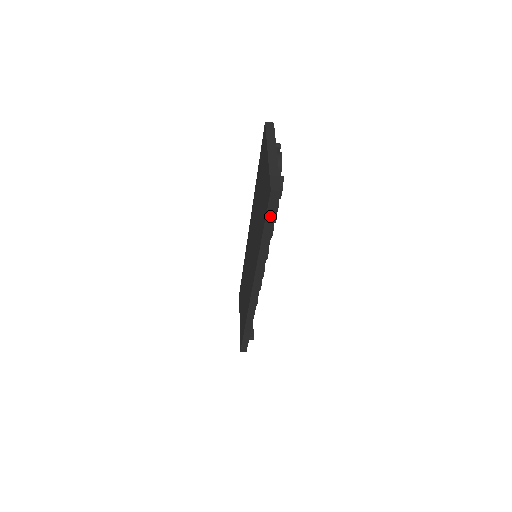
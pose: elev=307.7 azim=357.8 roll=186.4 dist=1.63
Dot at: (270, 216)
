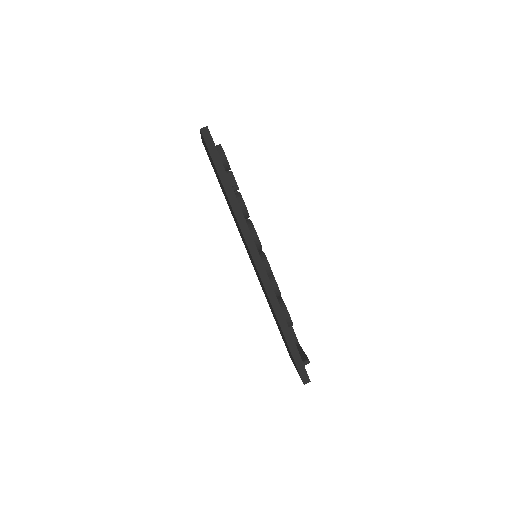
Dot at: (215, 157)
